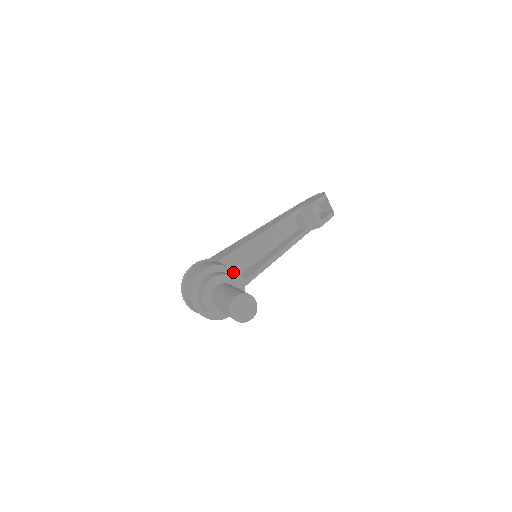
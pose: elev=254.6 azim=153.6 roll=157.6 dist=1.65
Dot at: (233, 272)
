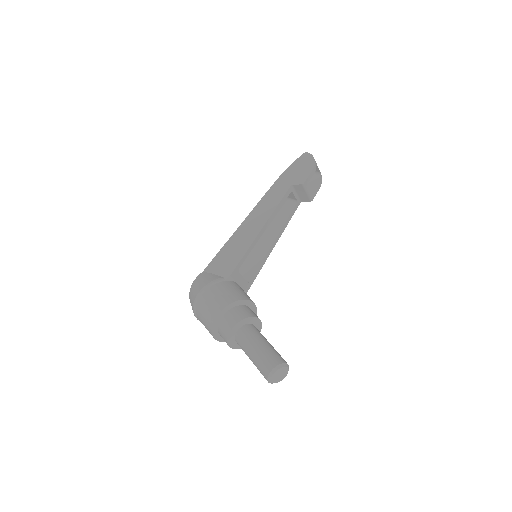
Dot at: (247, 302)
